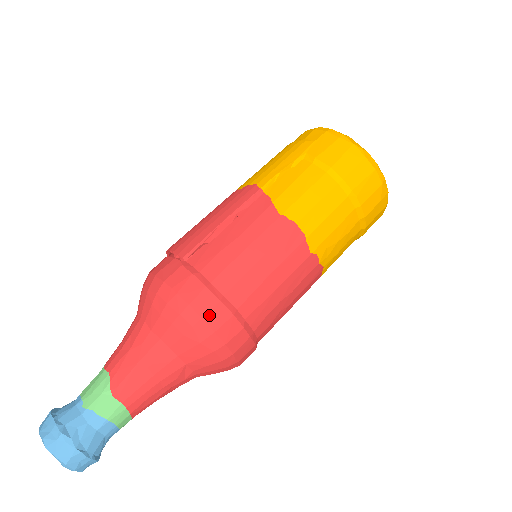
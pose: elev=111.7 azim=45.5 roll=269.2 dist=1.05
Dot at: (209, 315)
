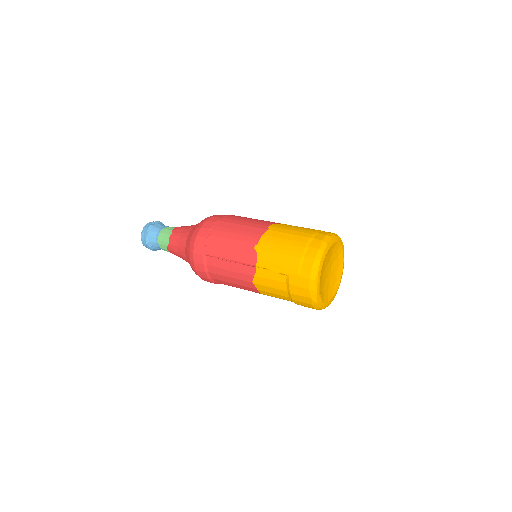
Dot at: (202, 278)
